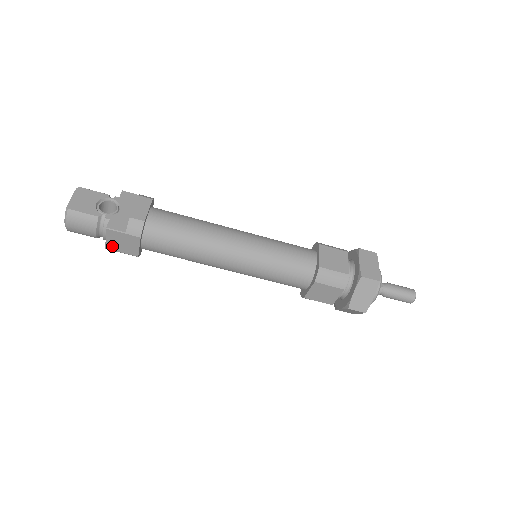
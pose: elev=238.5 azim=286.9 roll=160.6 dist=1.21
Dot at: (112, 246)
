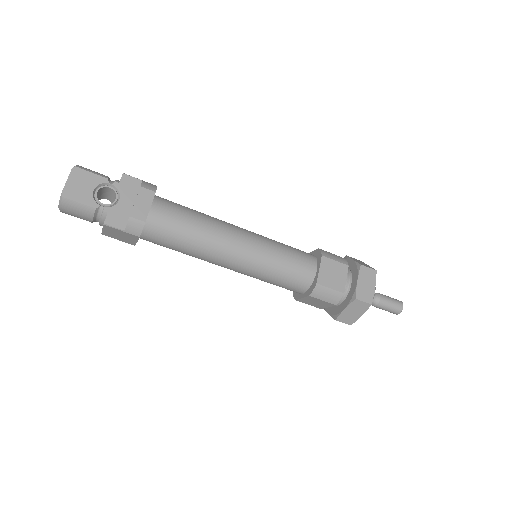
Dot at: (108, 234)
